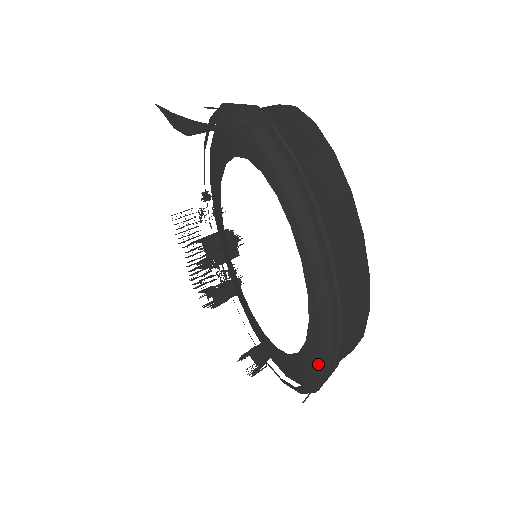
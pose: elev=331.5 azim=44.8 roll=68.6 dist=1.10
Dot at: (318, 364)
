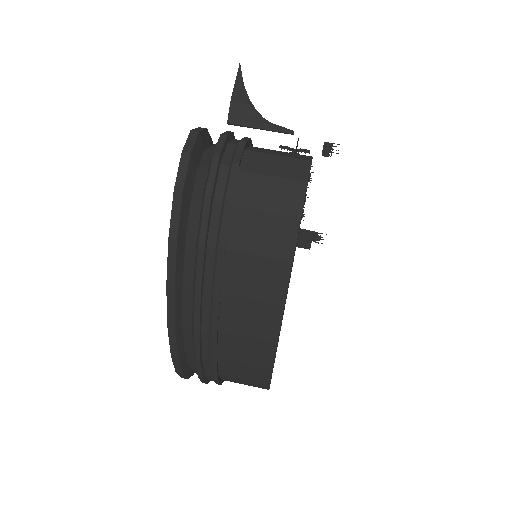
Dot at: (181, 374)
